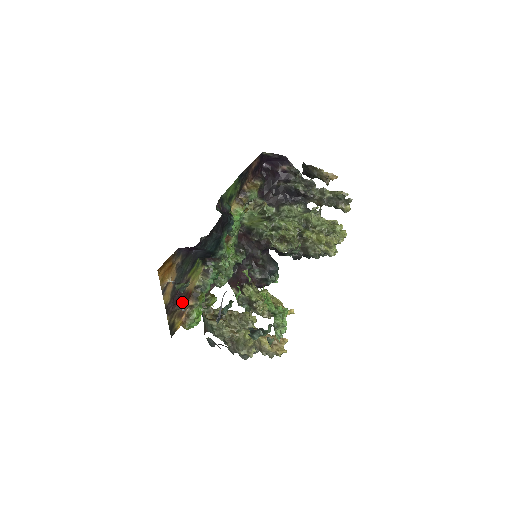
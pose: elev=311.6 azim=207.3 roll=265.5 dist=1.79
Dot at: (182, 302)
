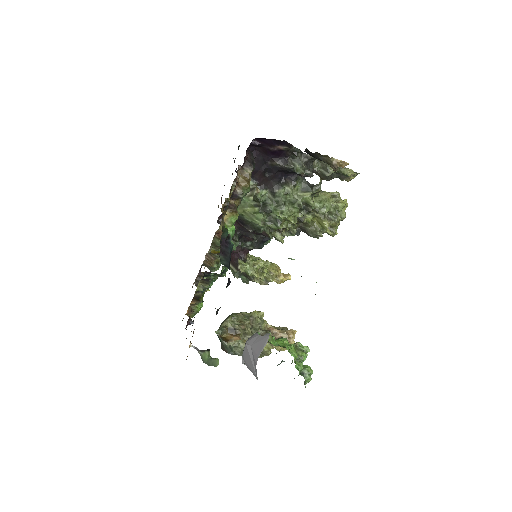
Dot at: (189, 317)
